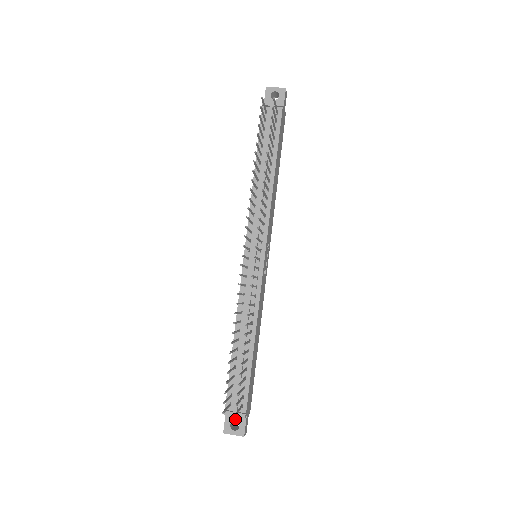
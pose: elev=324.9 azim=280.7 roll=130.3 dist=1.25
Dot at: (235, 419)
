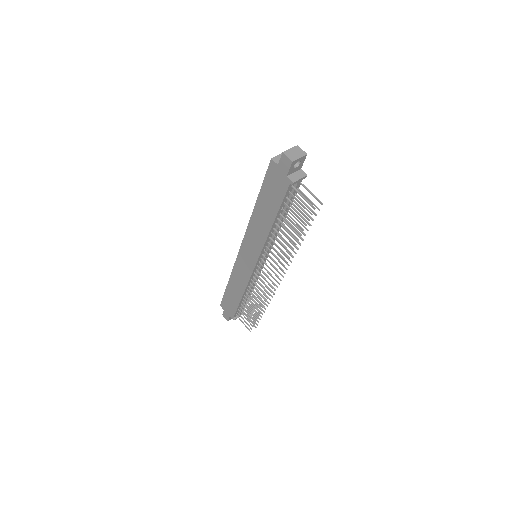
Dot at: occluded
